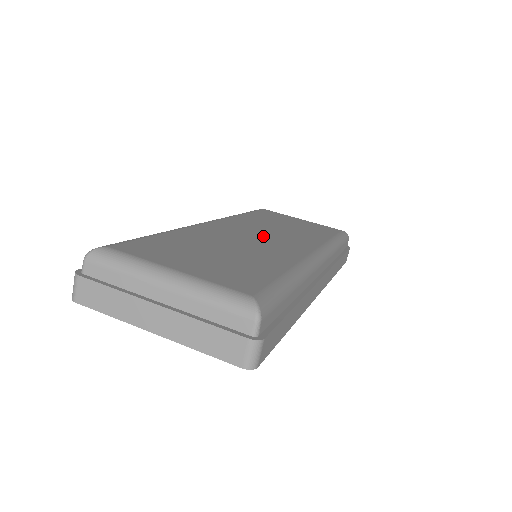
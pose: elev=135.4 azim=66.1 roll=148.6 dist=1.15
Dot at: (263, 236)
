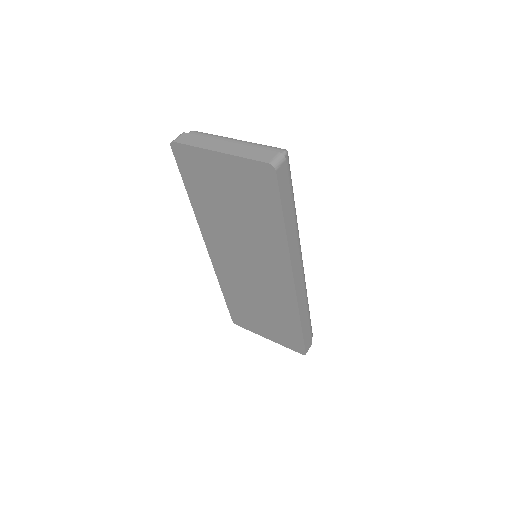
Dot at: occluded
